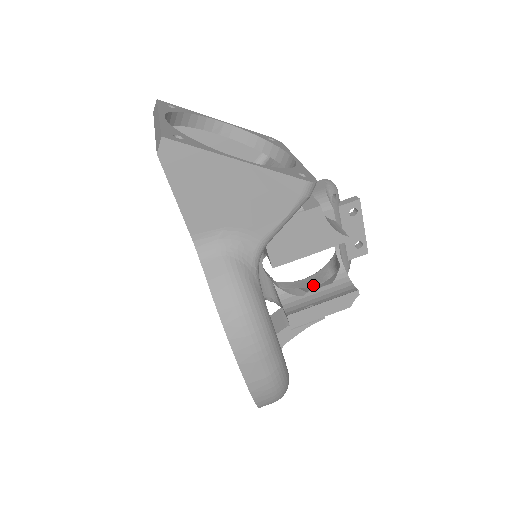
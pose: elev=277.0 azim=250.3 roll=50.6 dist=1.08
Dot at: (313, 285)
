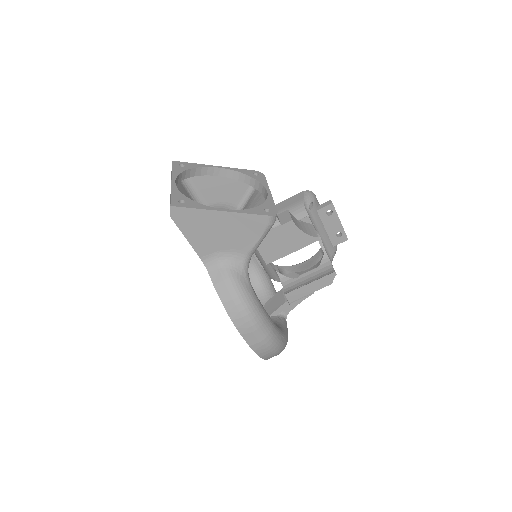
Dot at: (309, 267)
